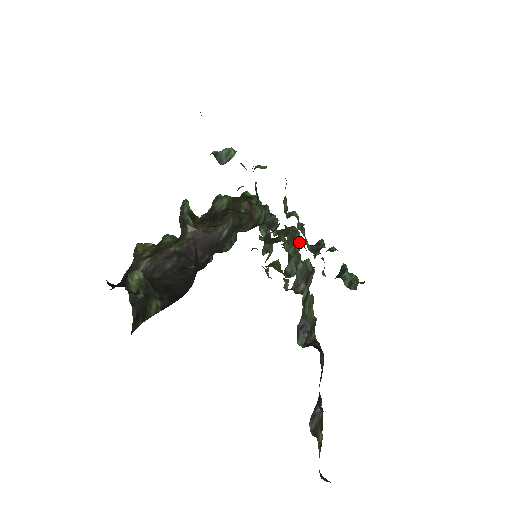
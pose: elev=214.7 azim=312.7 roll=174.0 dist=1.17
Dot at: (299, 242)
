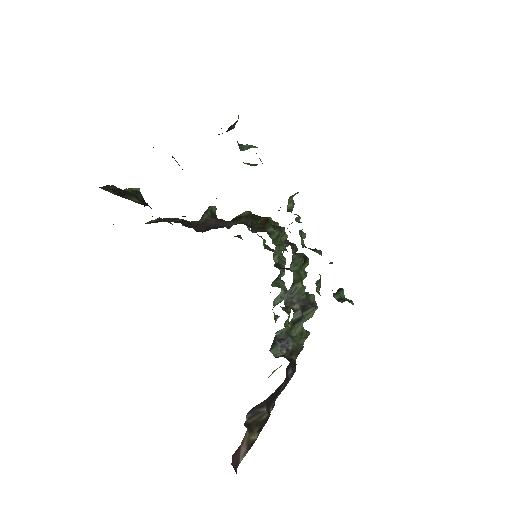
Dot at: occluded
